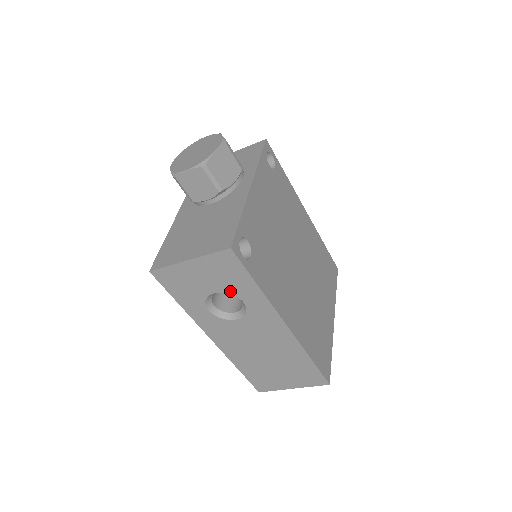
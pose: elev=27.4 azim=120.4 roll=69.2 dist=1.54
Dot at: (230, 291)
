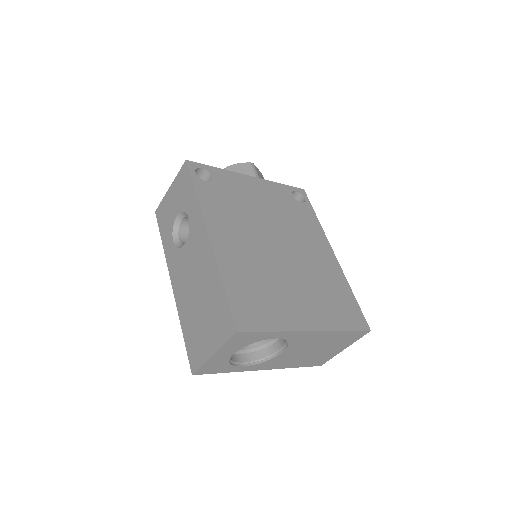
Dot at: (184, 208)
